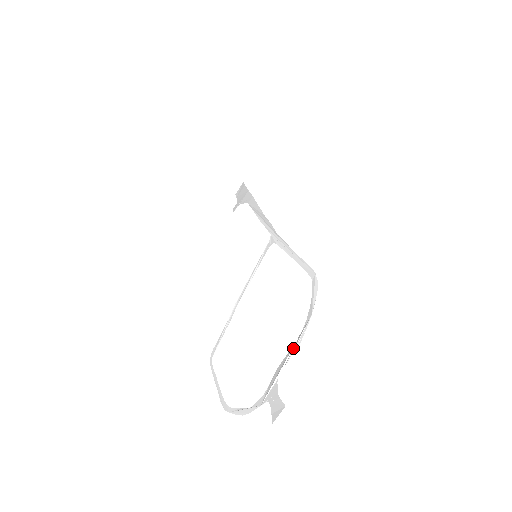
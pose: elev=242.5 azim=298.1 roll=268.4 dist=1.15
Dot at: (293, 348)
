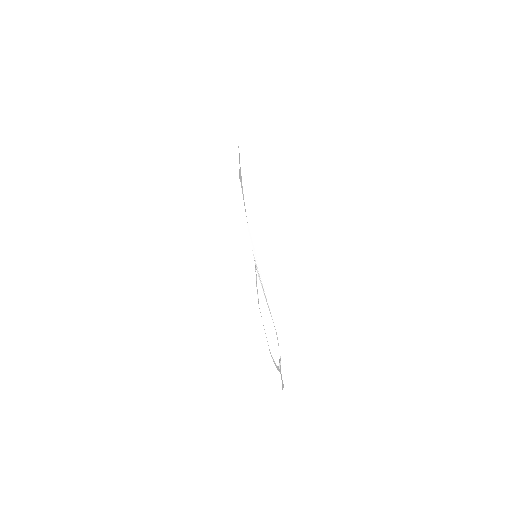
Dot at: occluded
